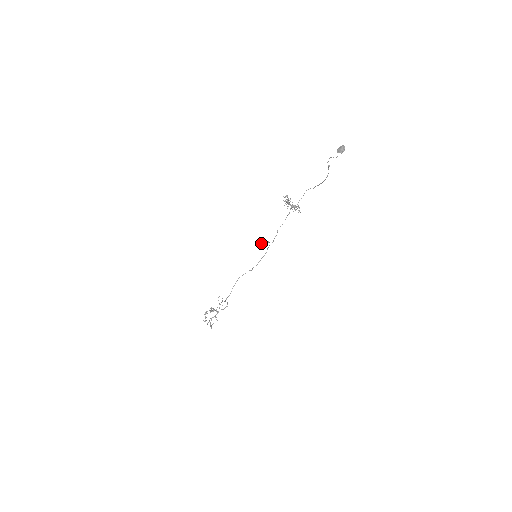
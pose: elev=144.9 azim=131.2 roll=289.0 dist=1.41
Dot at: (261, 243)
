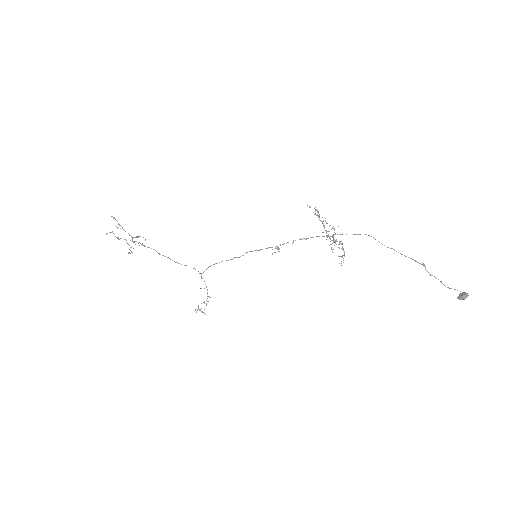
Dot at: occluded
